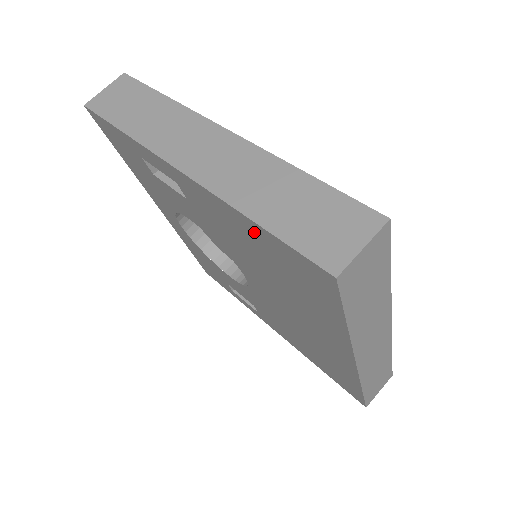
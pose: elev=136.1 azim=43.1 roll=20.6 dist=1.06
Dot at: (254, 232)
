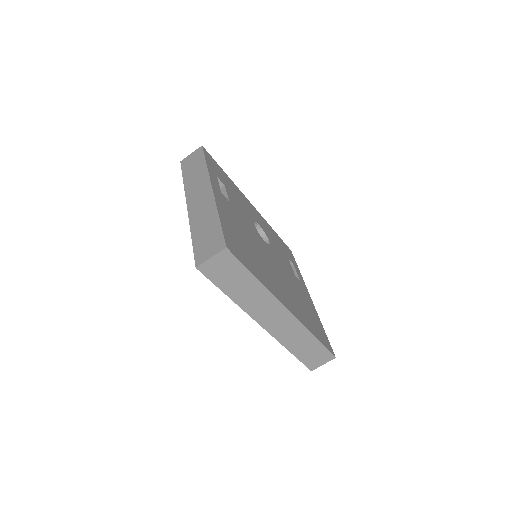
Dot at: occluded
